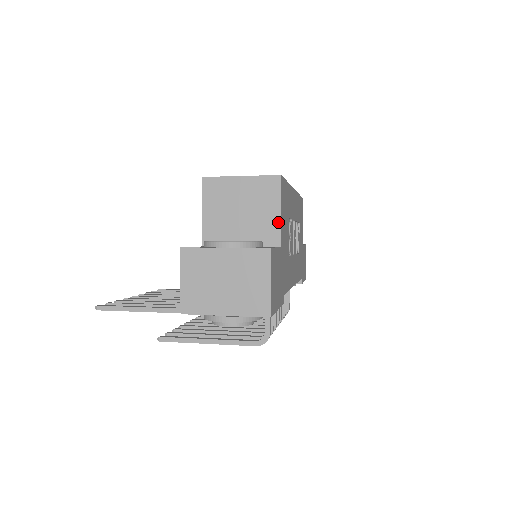
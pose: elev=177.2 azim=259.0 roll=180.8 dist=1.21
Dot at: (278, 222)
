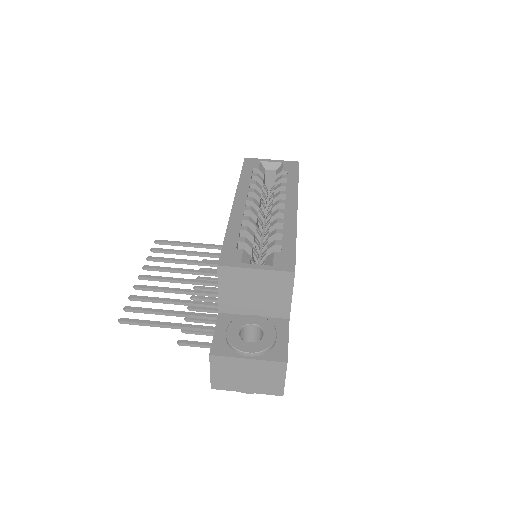
Dot at: (289, 304)
